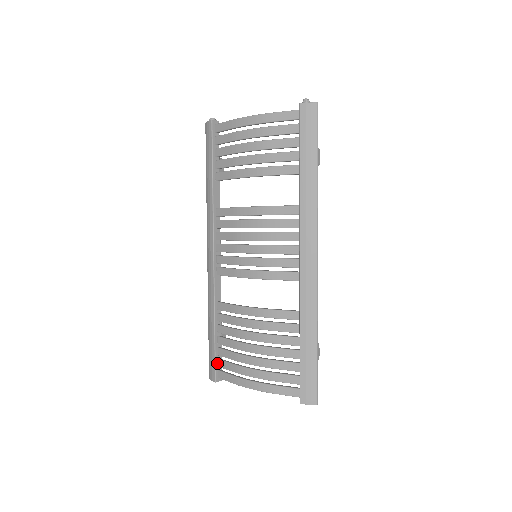
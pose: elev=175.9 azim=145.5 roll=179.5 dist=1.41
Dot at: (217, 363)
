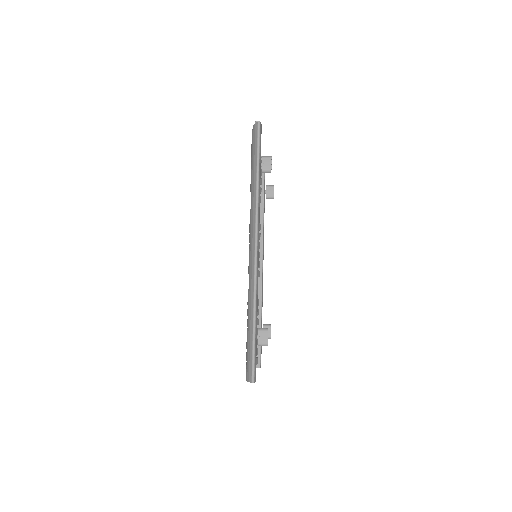
Dot at: occluded
